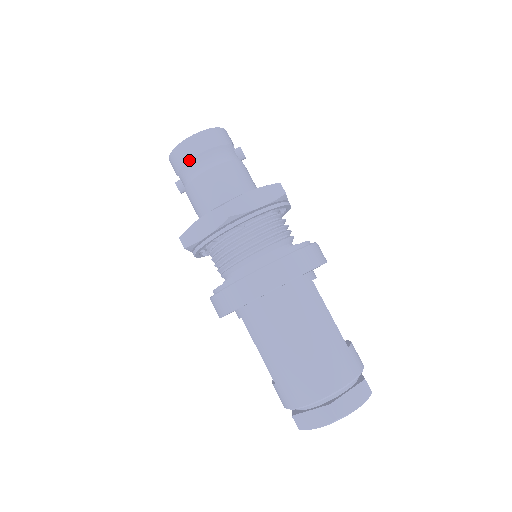
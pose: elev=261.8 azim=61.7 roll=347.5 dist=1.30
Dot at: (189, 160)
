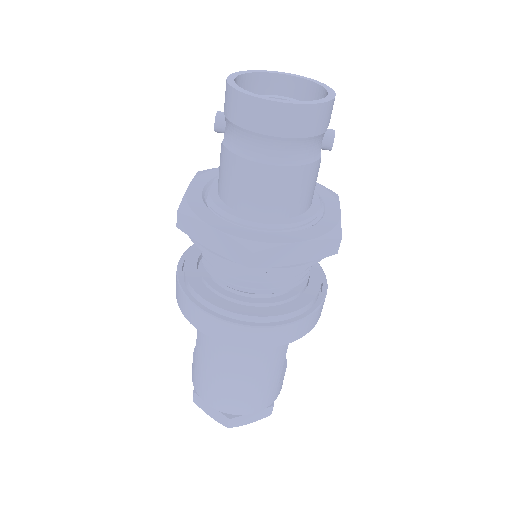
Dot at: (252, 131)
